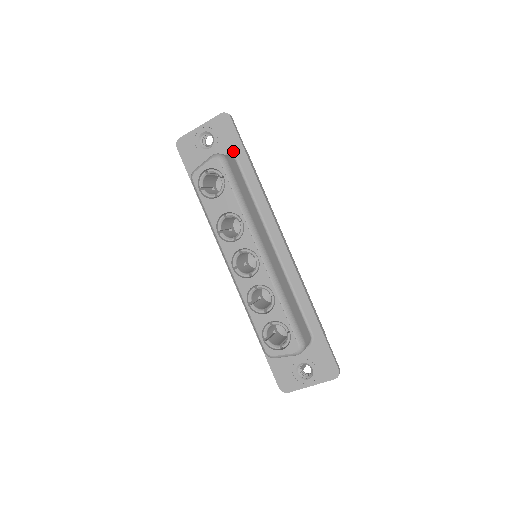
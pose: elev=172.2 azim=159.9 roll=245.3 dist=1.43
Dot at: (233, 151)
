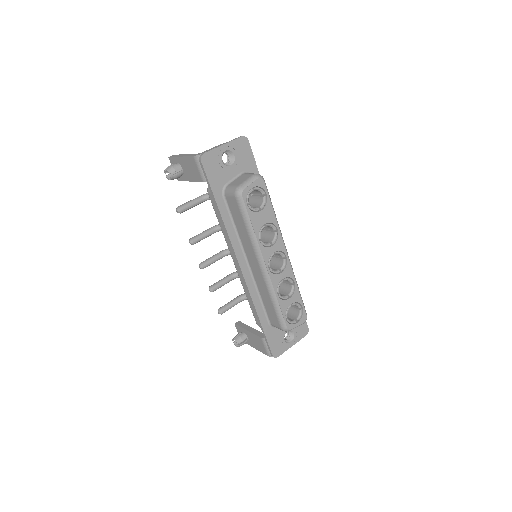
Dot at: (249, 170)
